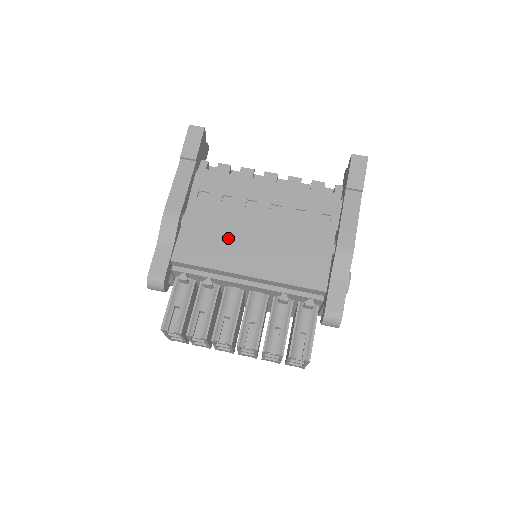
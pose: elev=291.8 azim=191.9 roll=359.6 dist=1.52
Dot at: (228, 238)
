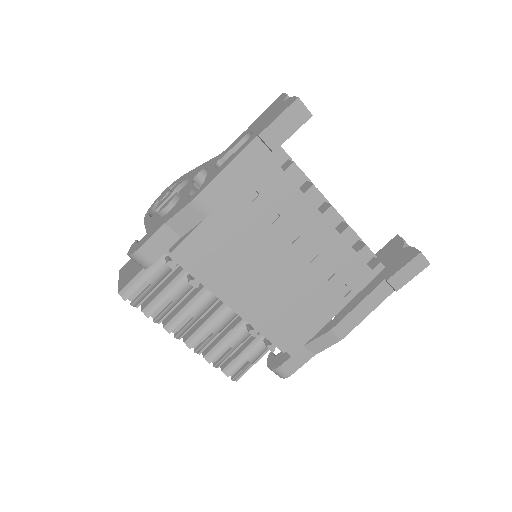
Dot at: (244, 261)
